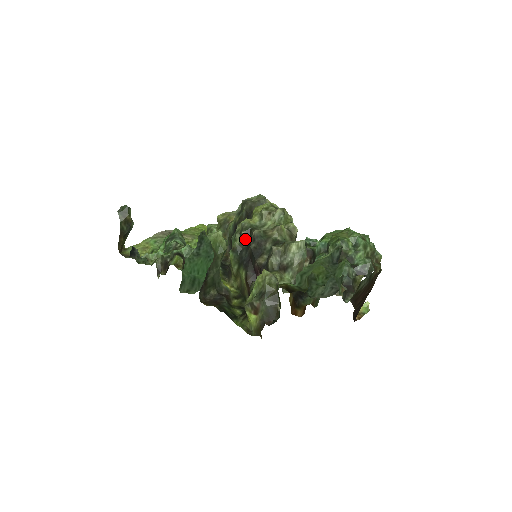
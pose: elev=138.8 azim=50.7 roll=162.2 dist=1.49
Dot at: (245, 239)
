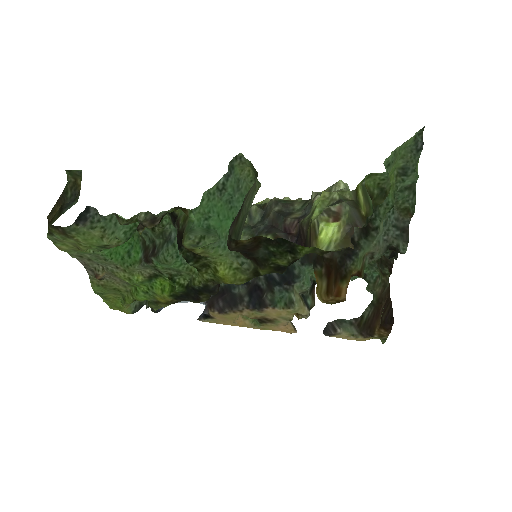
Dot at: (258, 213)
